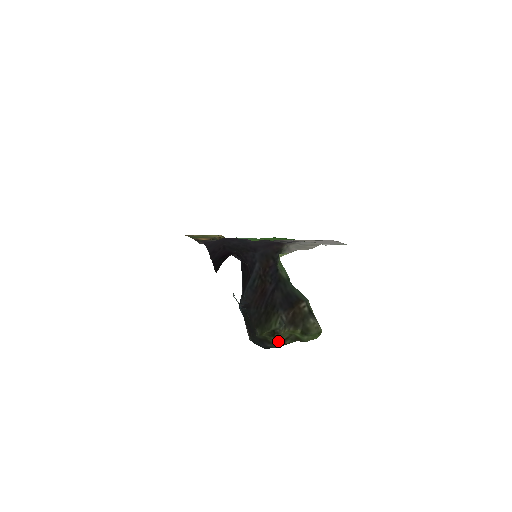
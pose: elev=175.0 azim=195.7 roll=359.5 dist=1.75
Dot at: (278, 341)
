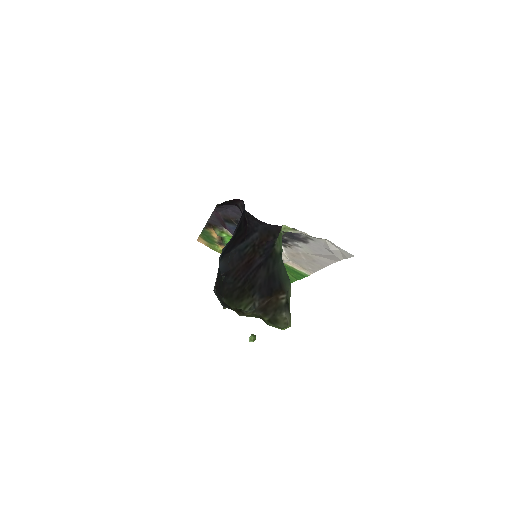
Dot at: occluded
